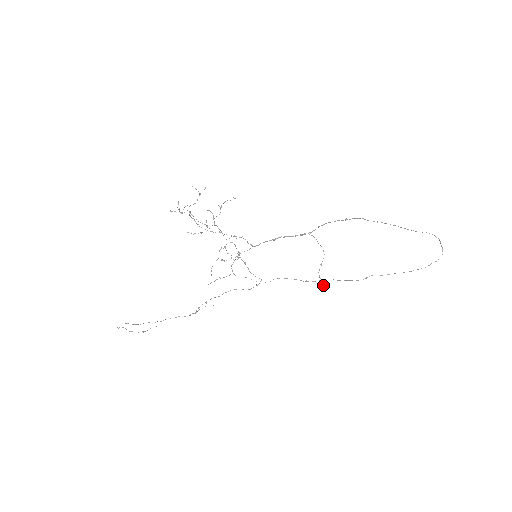
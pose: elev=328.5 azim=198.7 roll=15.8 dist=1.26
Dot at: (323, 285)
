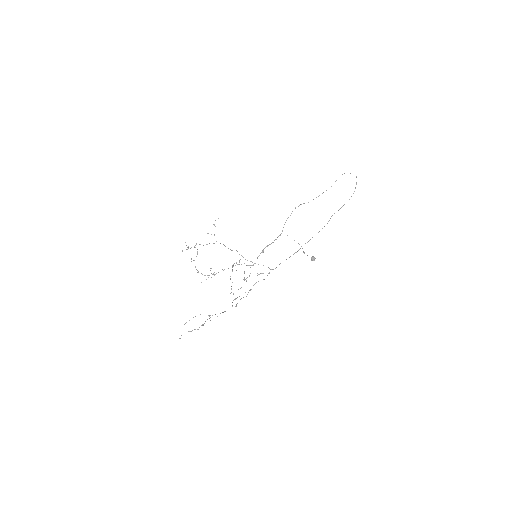
Dot at: (314, 258)
